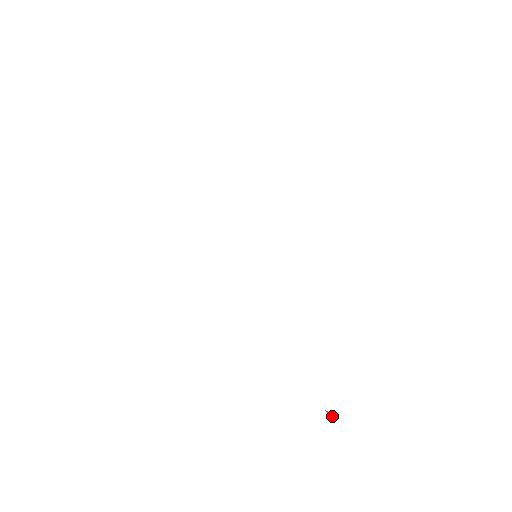
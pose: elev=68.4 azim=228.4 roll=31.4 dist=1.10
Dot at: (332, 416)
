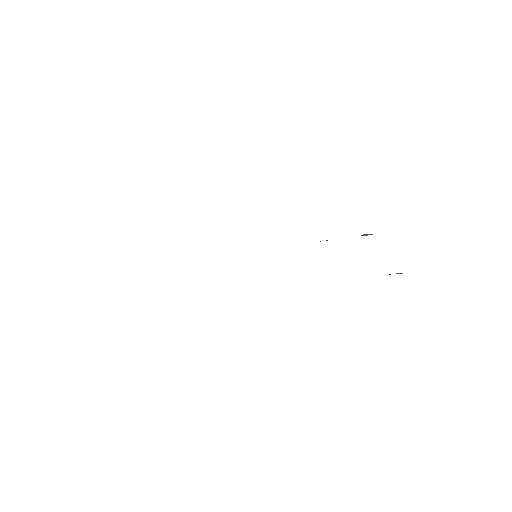
Dot at: occluded
